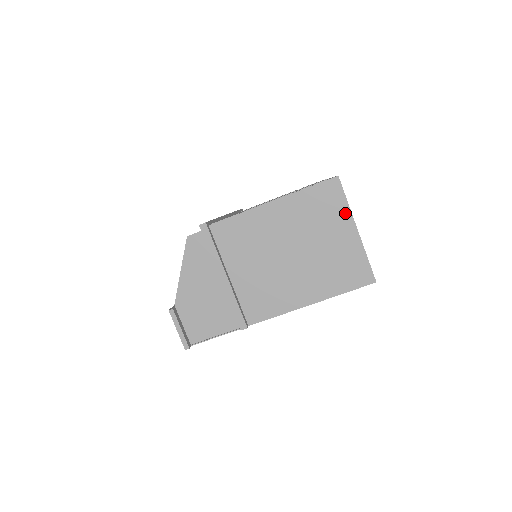
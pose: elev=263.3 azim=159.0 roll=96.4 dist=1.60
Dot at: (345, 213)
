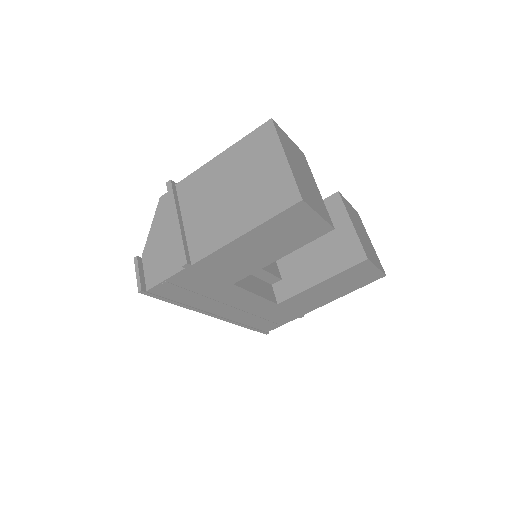
Dot at: (276, 146)
